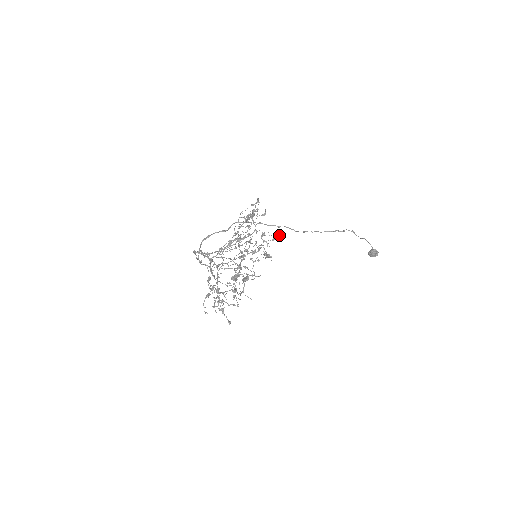
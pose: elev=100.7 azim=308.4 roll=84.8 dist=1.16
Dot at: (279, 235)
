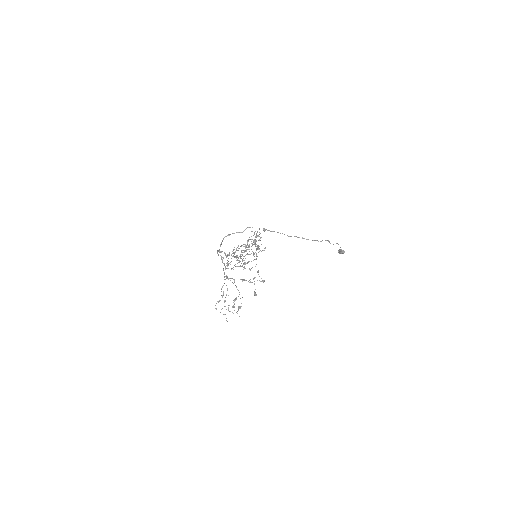
Dot at: occluded
